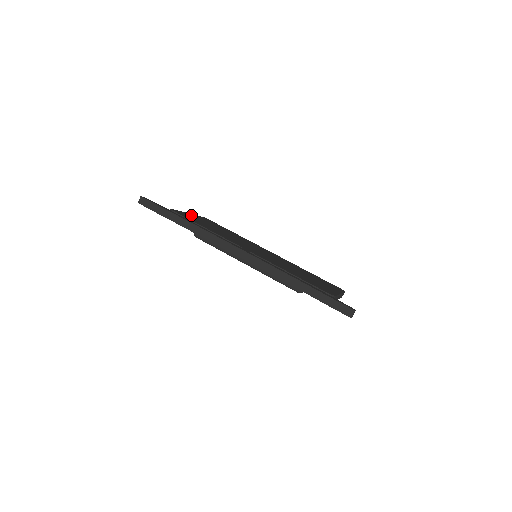
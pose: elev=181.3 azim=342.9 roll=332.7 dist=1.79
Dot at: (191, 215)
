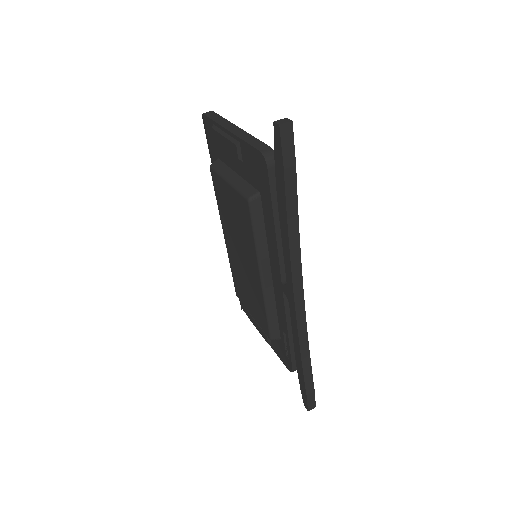
Dot at: occluded
